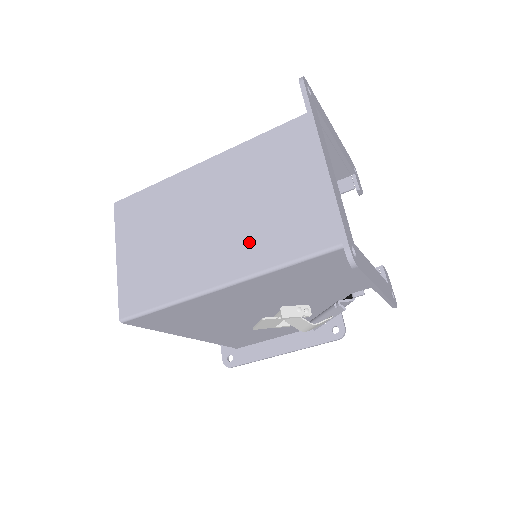
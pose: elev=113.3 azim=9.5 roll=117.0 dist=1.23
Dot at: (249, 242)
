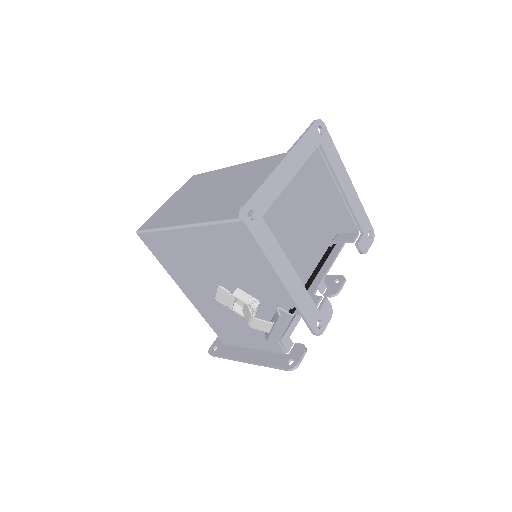
Dot at: (222, 206)
